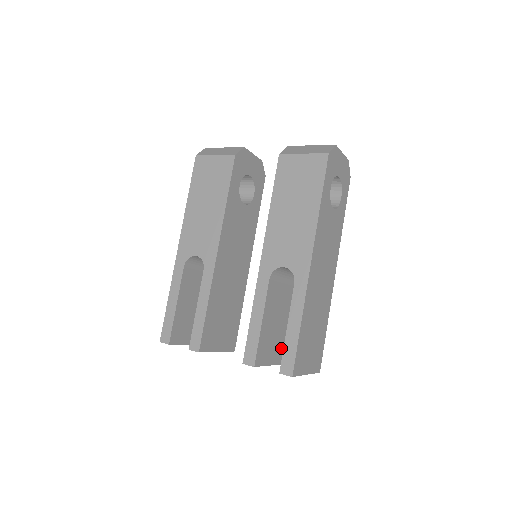
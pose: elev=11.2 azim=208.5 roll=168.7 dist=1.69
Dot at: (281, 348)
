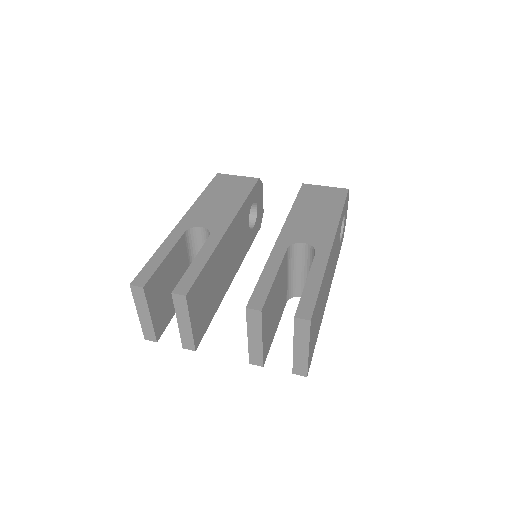
Dot at: (268, 339)
